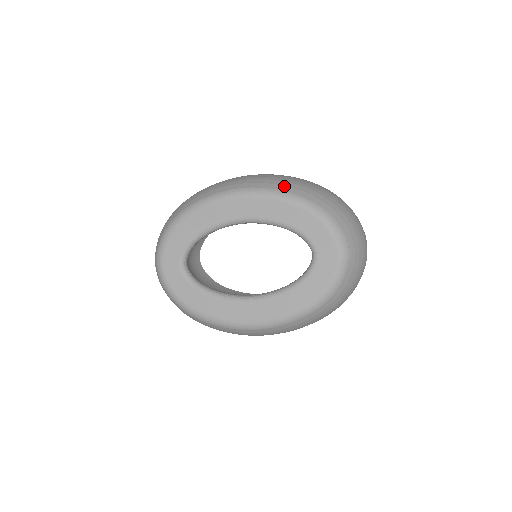
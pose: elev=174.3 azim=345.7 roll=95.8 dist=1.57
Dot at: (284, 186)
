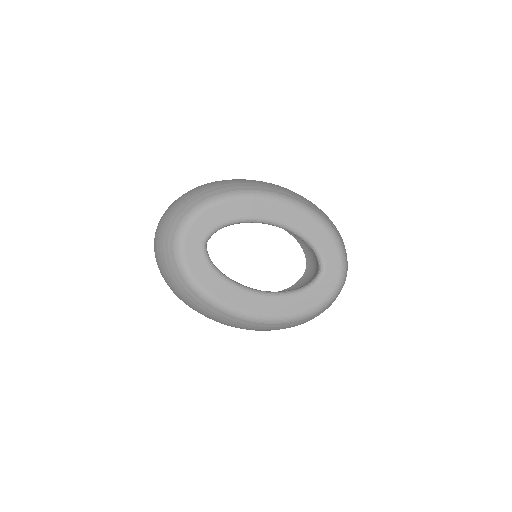
Dot at: (315, 207)
